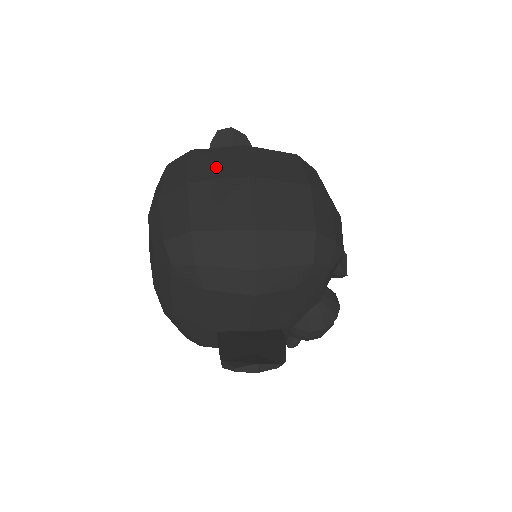
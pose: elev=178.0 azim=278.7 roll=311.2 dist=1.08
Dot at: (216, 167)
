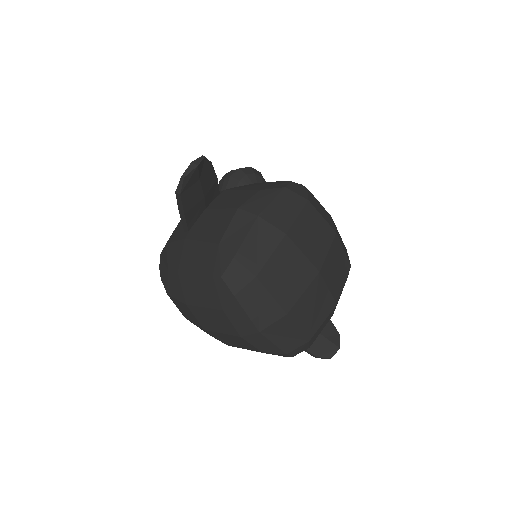
Dot at: (292, 281)
